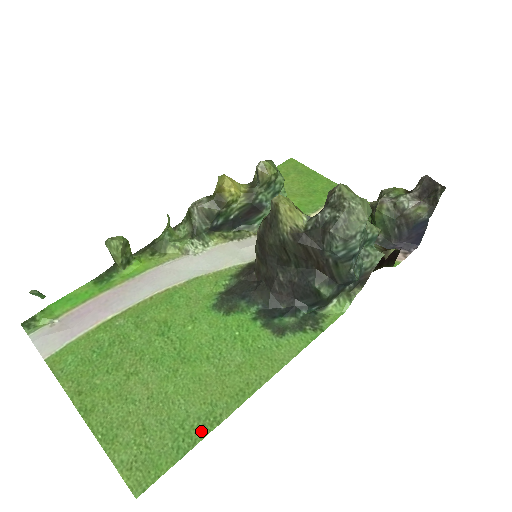
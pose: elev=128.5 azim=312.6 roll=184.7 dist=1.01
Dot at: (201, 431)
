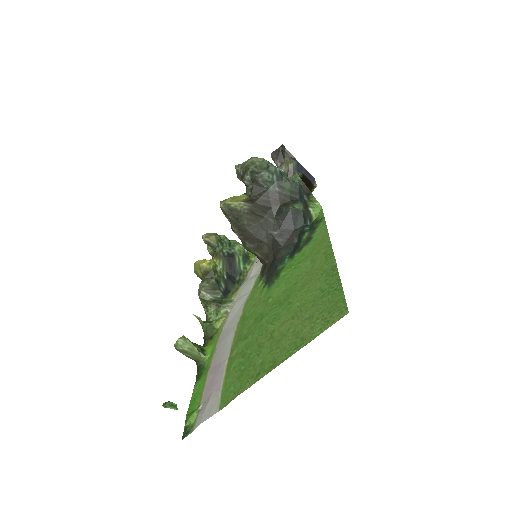
Dot at: (334, 277)
